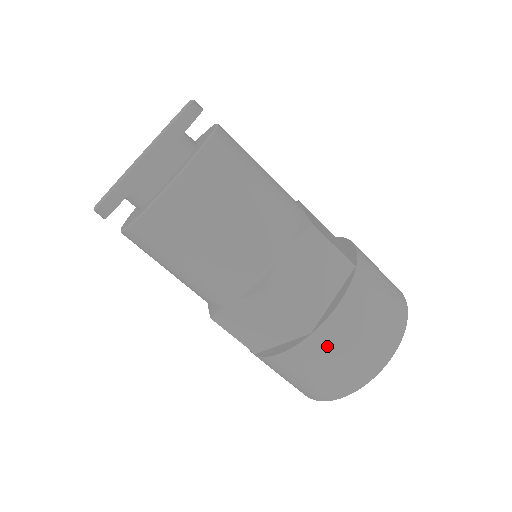
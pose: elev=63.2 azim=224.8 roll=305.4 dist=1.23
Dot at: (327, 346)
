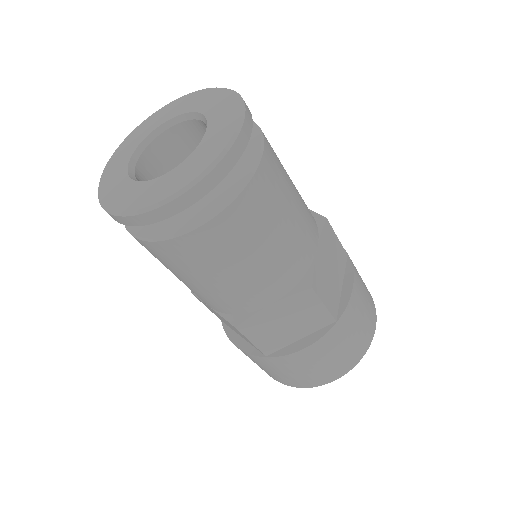
Dot at: (345, 330)
